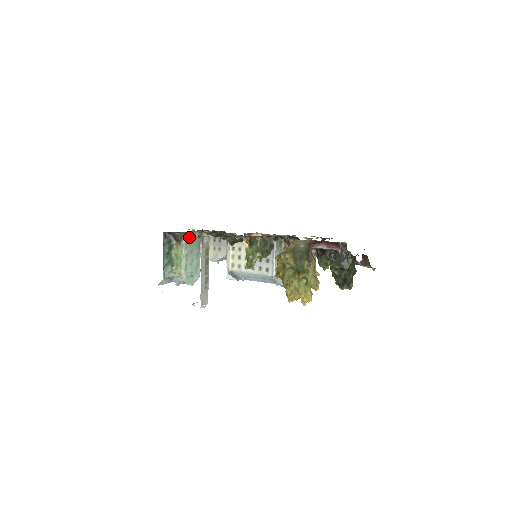
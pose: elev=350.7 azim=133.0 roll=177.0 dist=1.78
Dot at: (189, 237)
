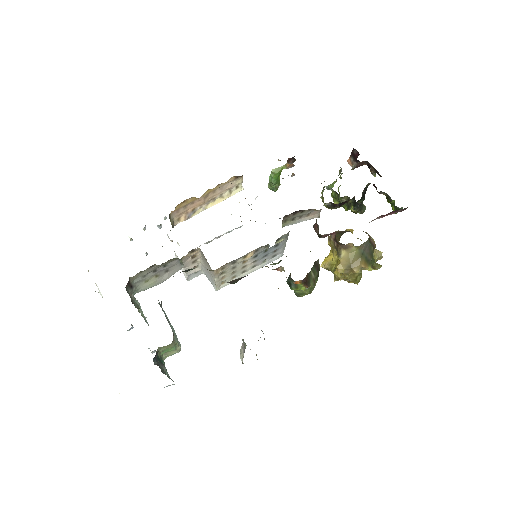
Dot at: occluded
